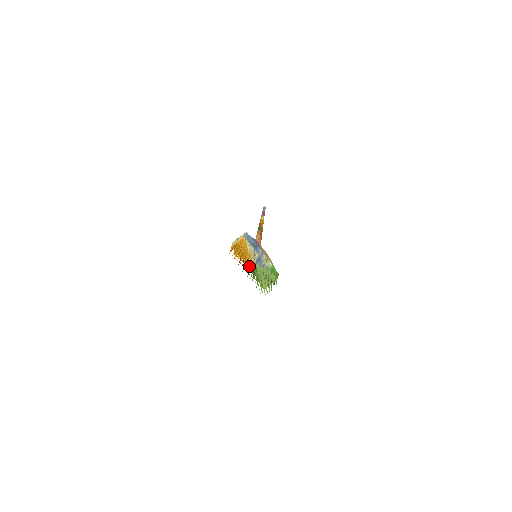
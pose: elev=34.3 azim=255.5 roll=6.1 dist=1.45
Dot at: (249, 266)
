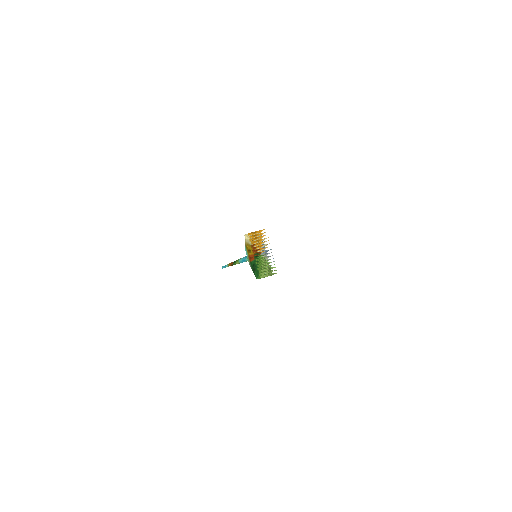
Dot at: (258, 253)
